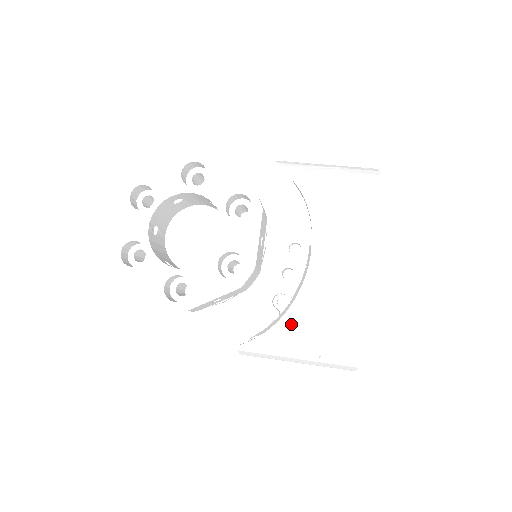
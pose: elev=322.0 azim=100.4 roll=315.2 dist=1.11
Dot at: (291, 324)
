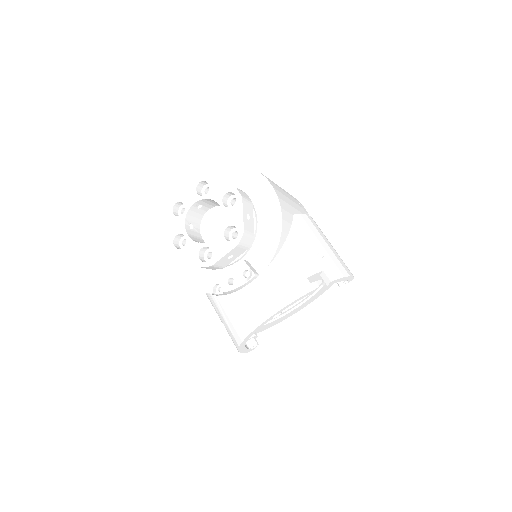
Dot at: (220, 303)
